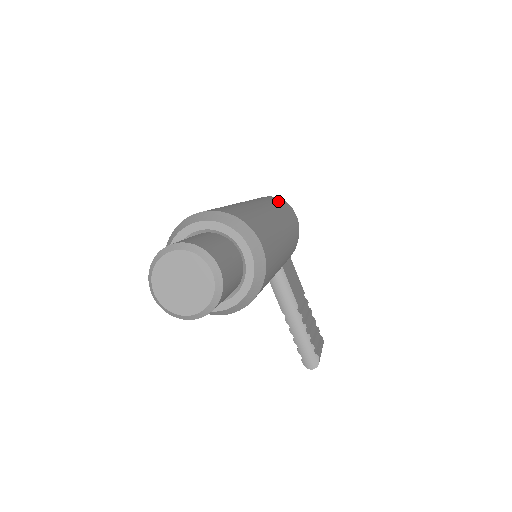
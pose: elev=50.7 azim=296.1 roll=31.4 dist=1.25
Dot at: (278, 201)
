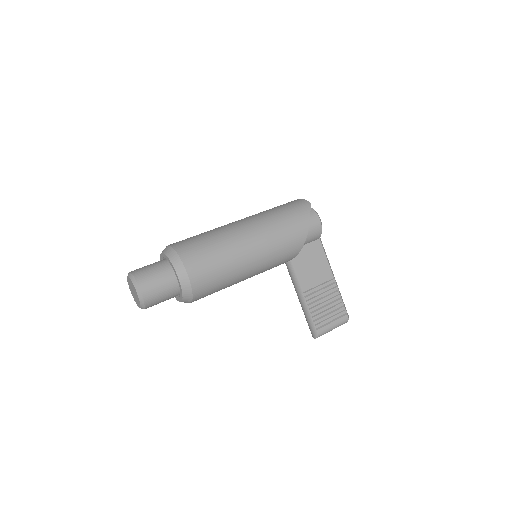
Dot at: (291, 210)
